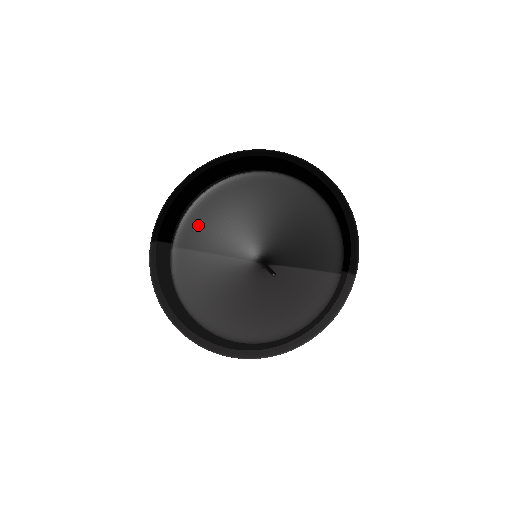
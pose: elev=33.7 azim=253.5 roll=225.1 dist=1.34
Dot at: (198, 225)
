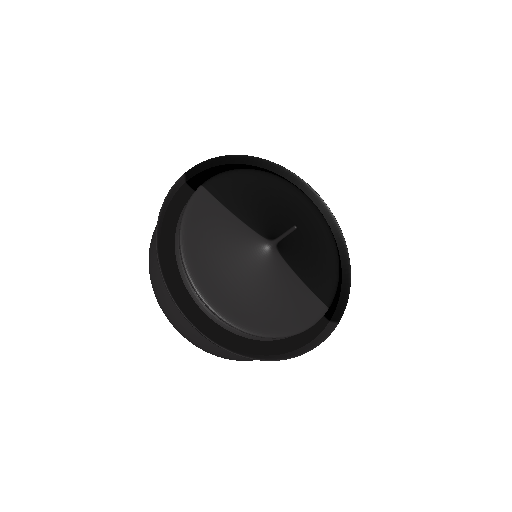
Dot at: (231, 186)
